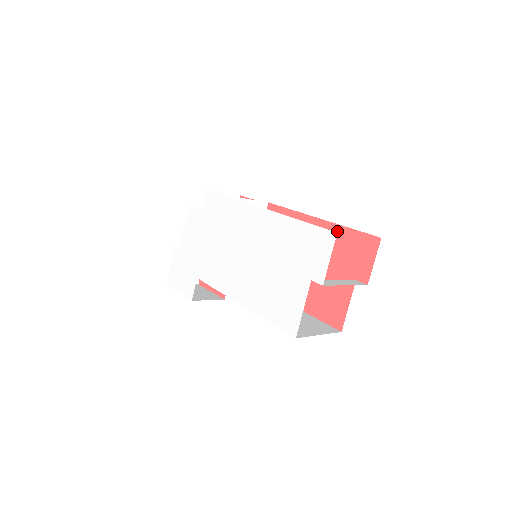
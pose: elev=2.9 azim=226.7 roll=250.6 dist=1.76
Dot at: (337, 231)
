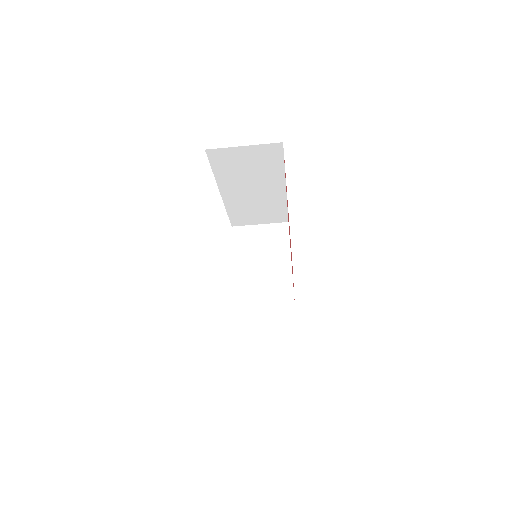
Dot at: occluded
